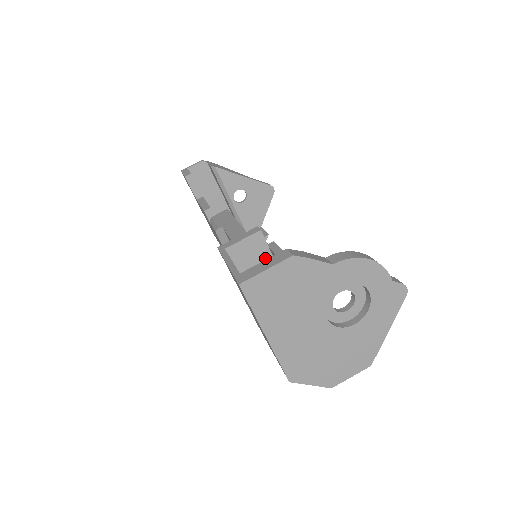
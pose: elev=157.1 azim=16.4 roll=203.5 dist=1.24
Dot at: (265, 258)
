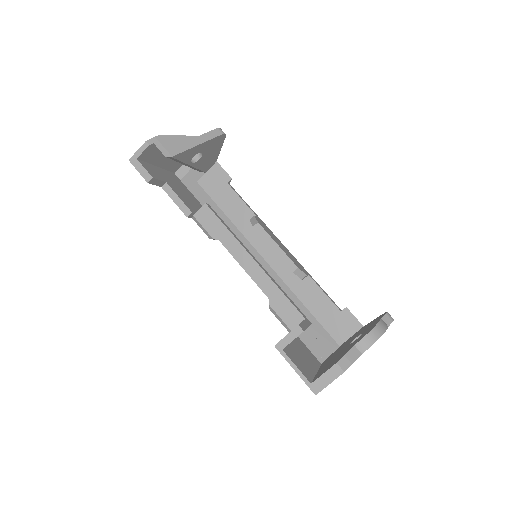
Dot at: occluded
